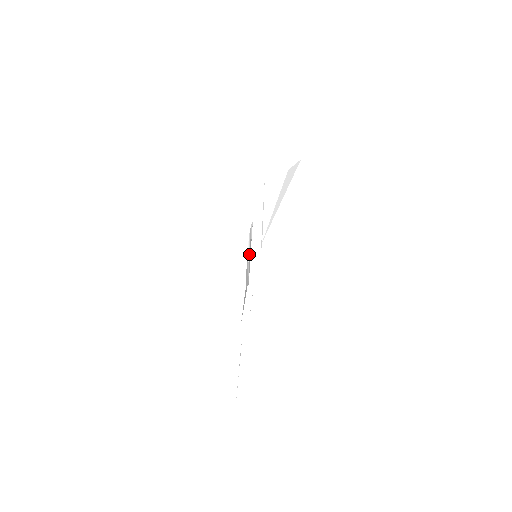
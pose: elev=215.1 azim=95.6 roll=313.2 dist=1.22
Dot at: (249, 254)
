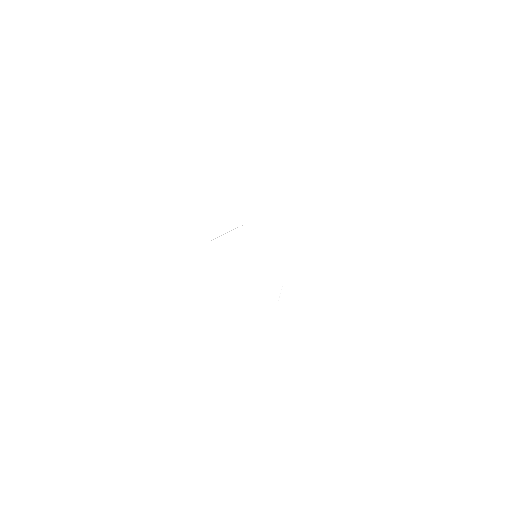
Dot at: occluded
